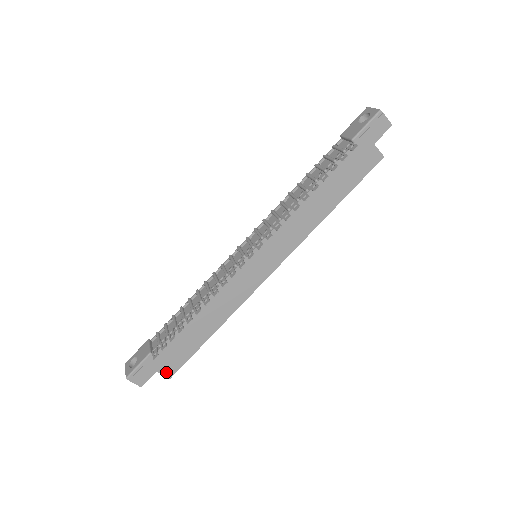
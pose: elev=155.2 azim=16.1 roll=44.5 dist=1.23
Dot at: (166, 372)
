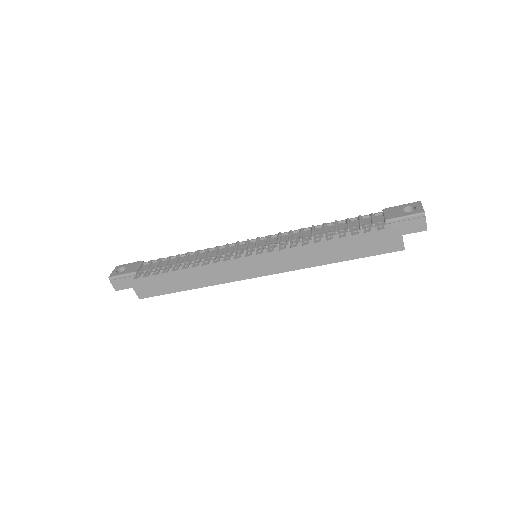
Dot at: (139, 293)
